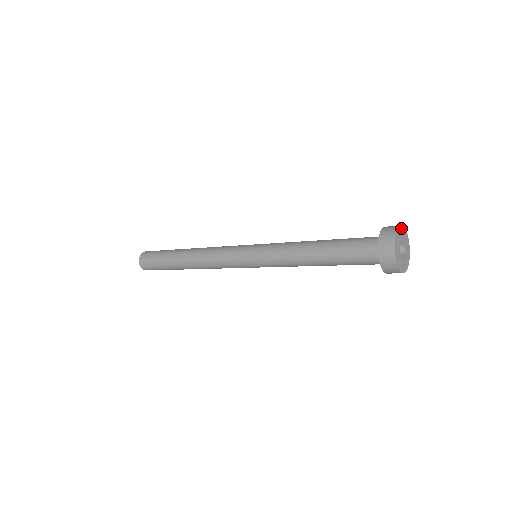
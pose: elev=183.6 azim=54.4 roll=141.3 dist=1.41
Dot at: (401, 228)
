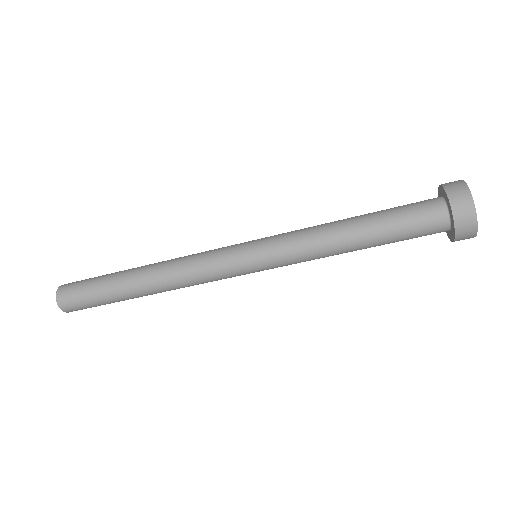
Dot at: occluded
